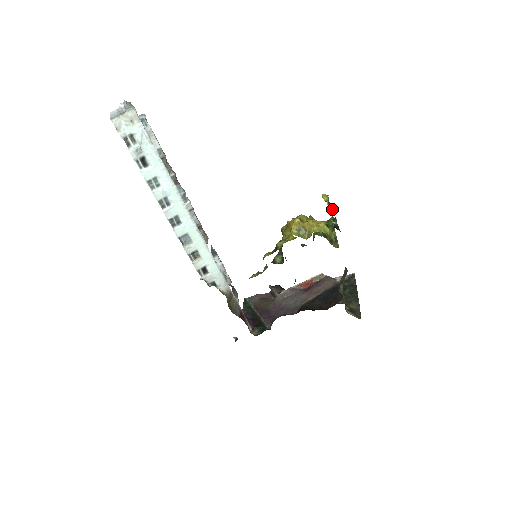
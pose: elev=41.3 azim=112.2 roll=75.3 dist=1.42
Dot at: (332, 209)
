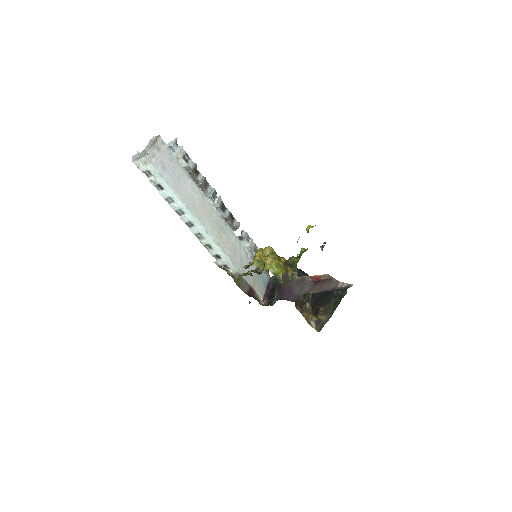
Dot at: occluded
